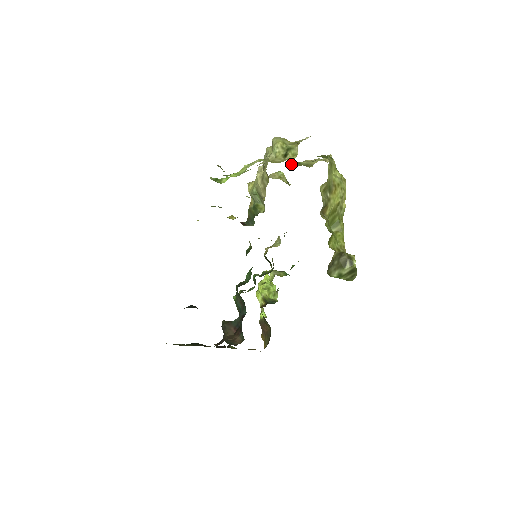
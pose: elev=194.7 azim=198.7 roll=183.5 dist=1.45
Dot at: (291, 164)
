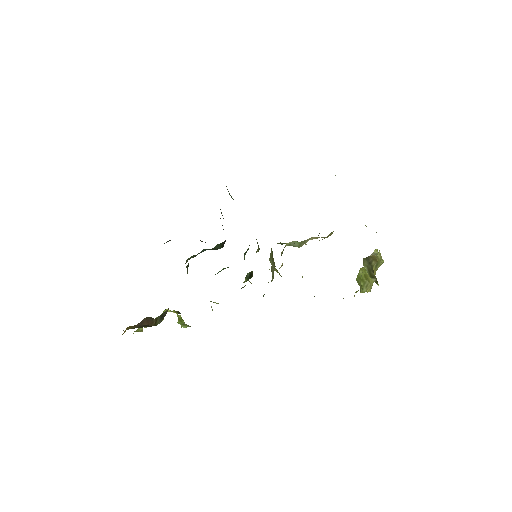
Dot at: occluded
